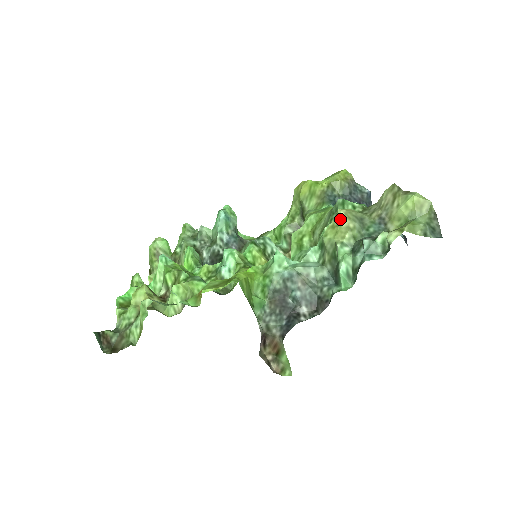
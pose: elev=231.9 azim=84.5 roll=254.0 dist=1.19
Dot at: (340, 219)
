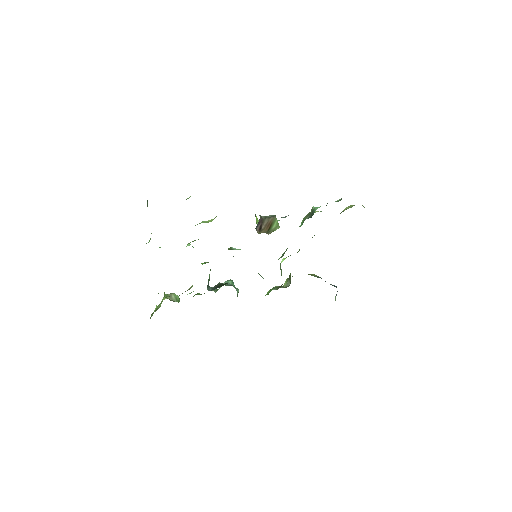
Dot at: occluded
